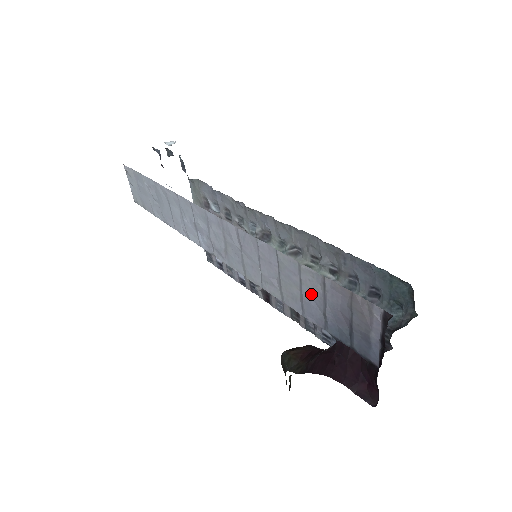
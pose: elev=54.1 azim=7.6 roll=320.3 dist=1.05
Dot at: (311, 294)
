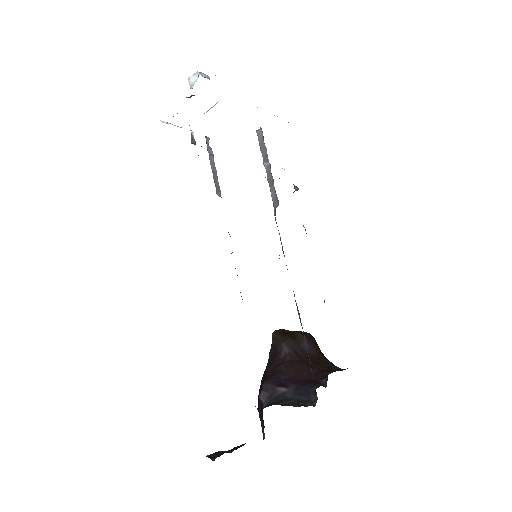
Dot at: occluded
